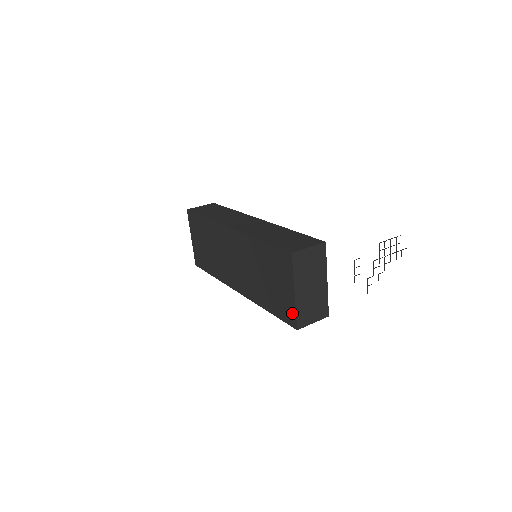
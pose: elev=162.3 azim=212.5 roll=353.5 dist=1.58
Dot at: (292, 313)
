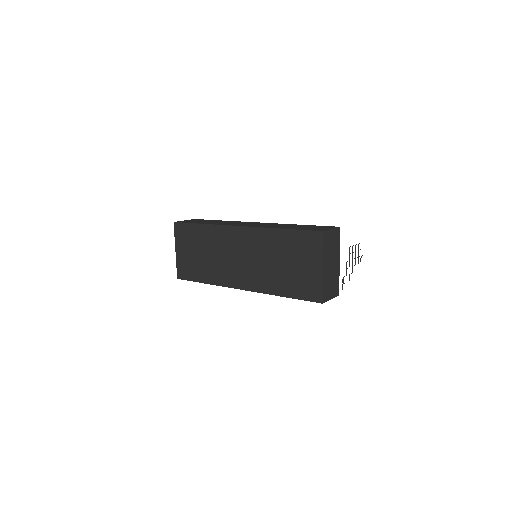
Dot at: (318, 288)
